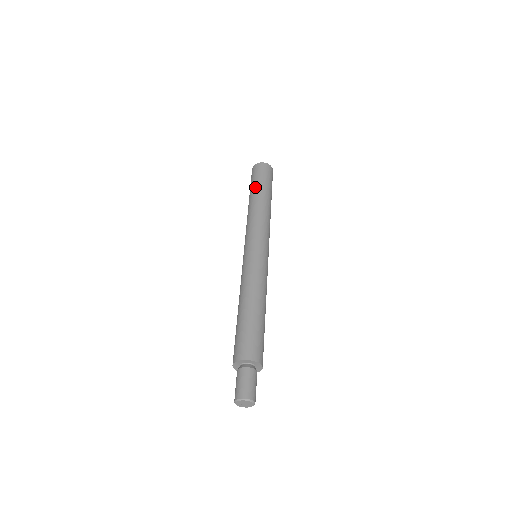
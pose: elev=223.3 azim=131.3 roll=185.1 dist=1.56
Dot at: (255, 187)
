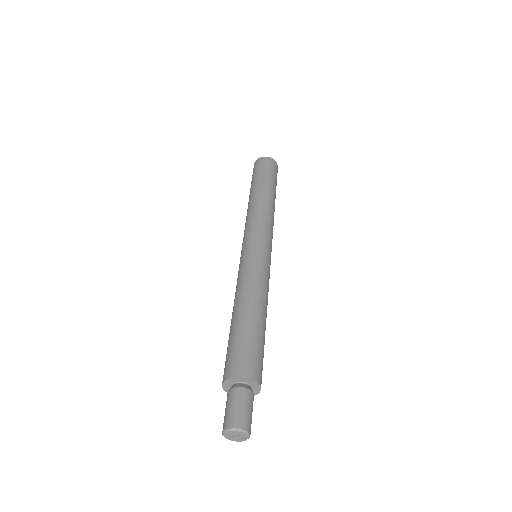
Dot at: (260, 180)
